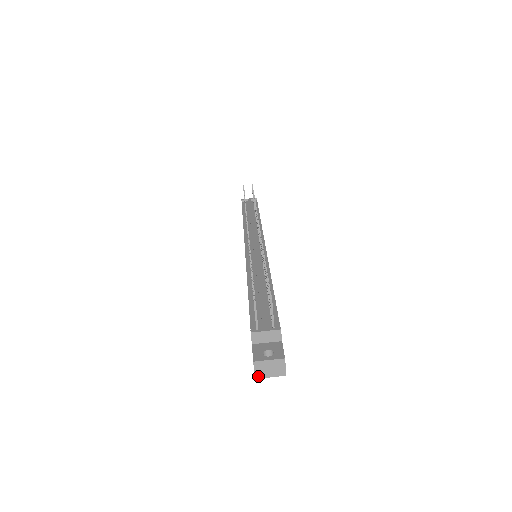
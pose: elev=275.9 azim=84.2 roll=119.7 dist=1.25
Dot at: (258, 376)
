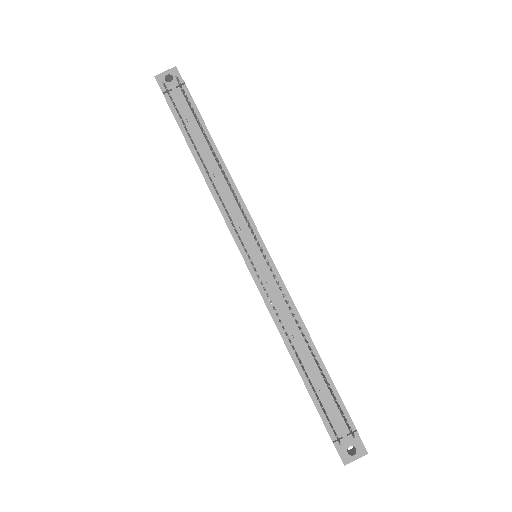
Dot at: occluded
